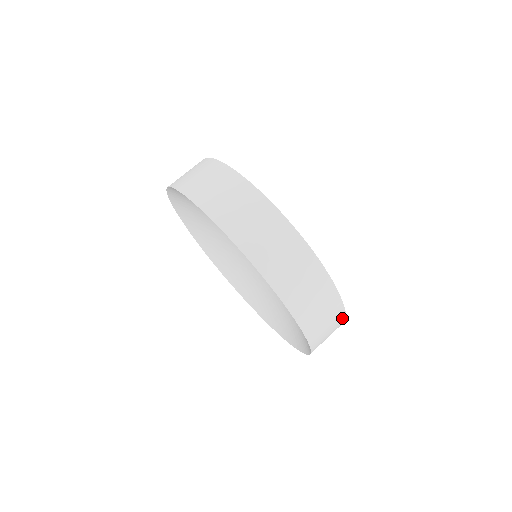
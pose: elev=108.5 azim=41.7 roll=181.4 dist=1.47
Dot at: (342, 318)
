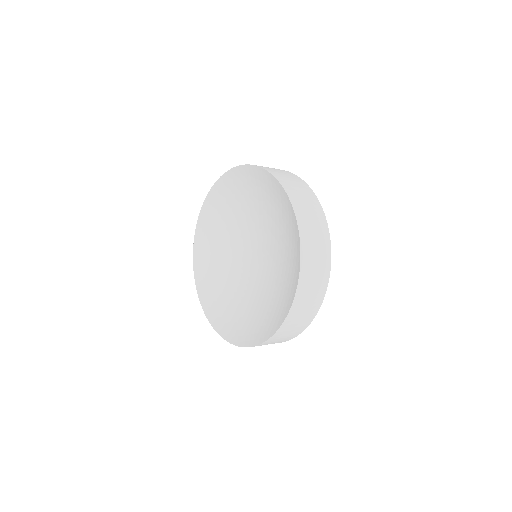
Dot at: (328, 255)
